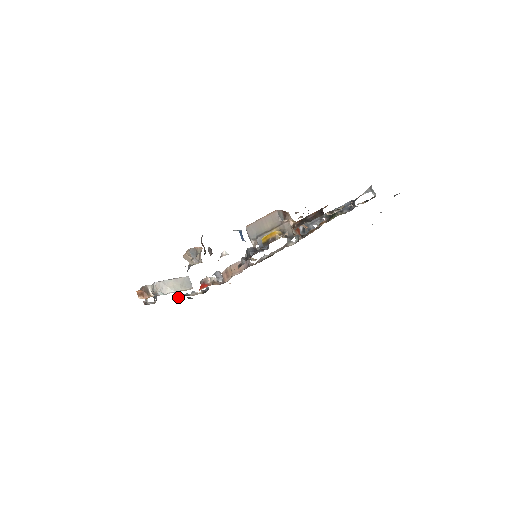
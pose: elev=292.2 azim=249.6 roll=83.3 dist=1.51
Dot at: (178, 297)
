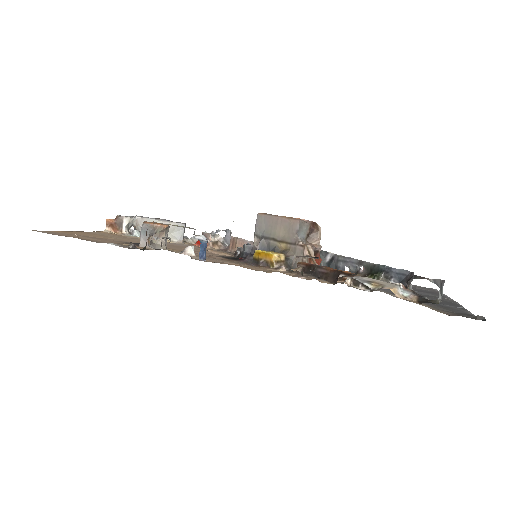
Dot at: occluded
